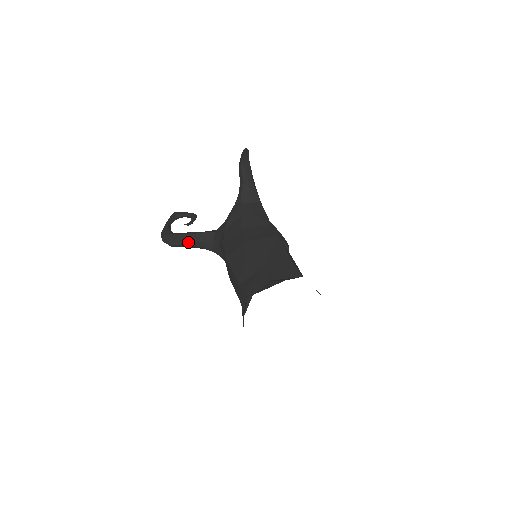
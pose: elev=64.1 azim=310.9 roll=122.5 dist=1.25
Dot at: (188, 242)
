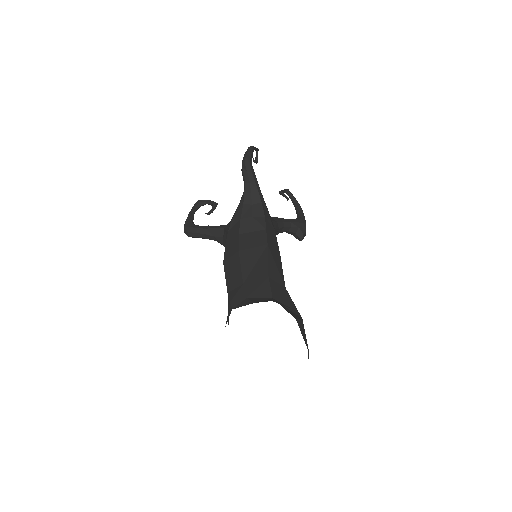
Dot at: (203, 236)
